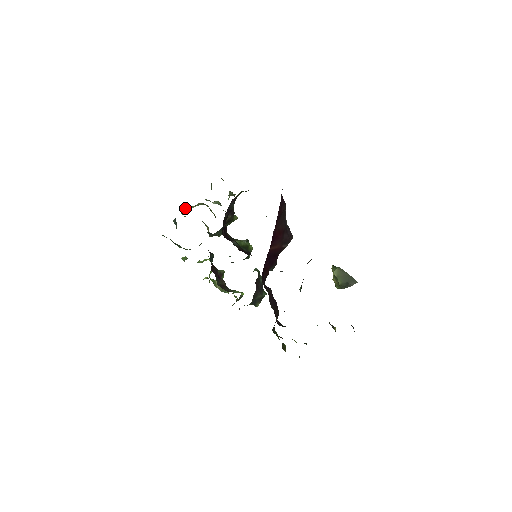
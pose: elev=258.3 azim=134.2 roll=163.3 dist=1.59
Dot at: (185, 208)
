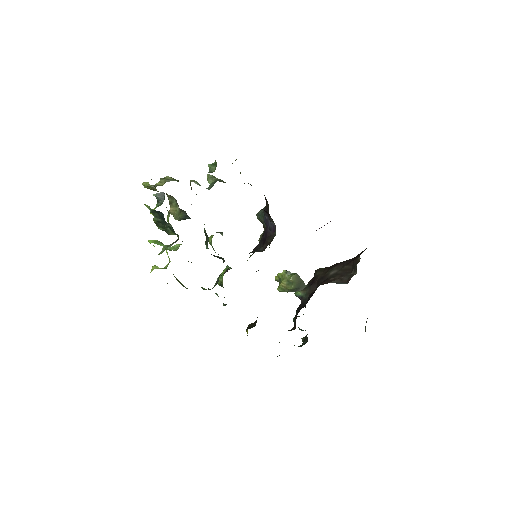
Dot at: (161, 179)
